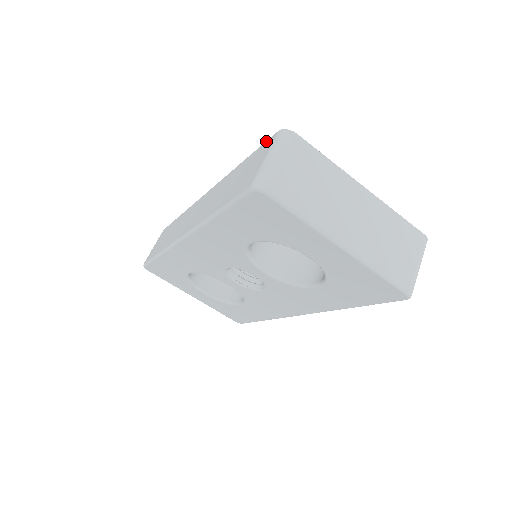
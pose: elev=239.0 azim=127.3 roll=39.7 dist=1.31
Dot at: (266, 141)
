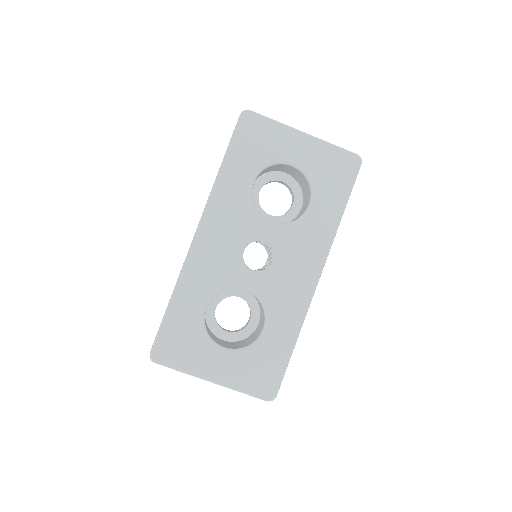
Dot at: occluded
